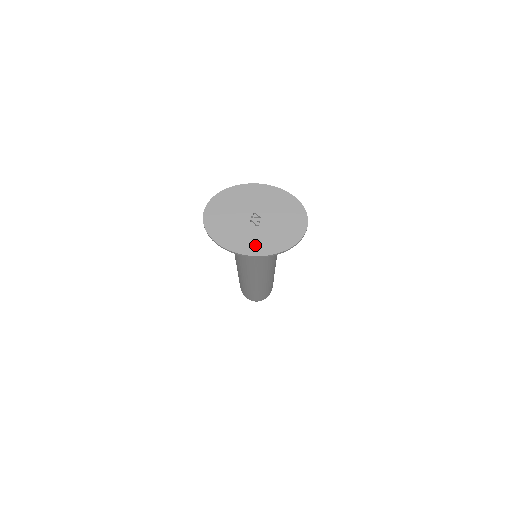
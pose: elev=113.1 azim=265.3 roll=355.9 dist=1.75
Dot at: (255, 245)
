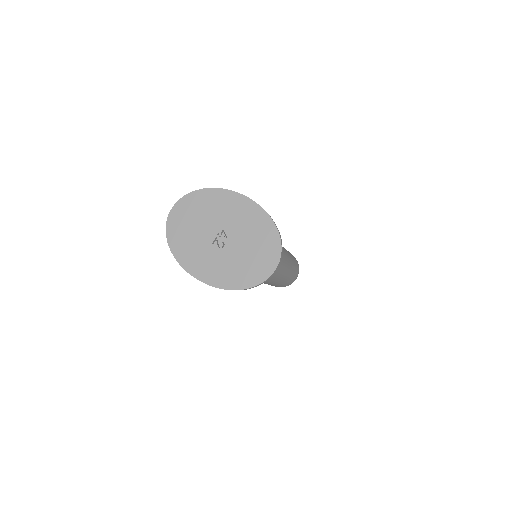
Dot at: (207, 269)
